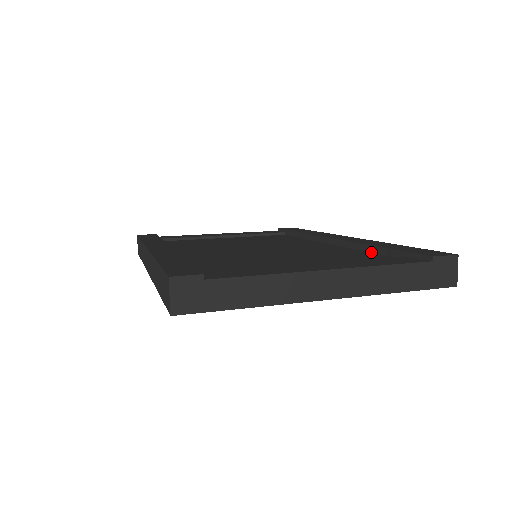
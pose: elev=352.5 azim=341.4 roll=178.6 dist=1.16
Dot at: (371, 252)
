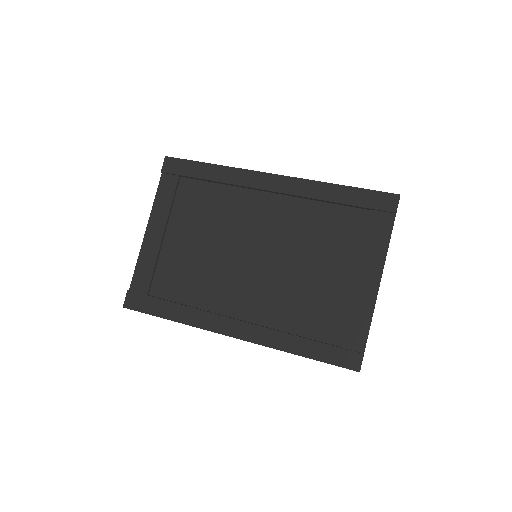
Dot at: (330, 203)
